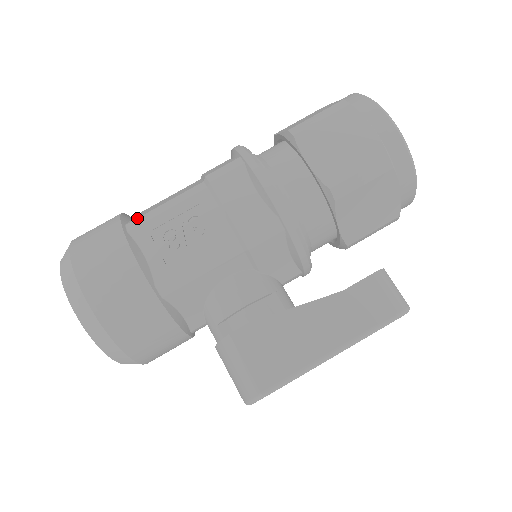
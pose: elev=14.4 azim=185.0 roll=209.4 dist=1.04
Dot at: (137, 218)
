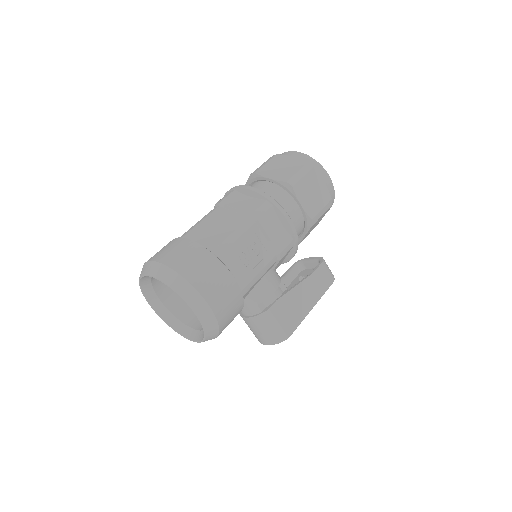
Dot at: (218, 246)
